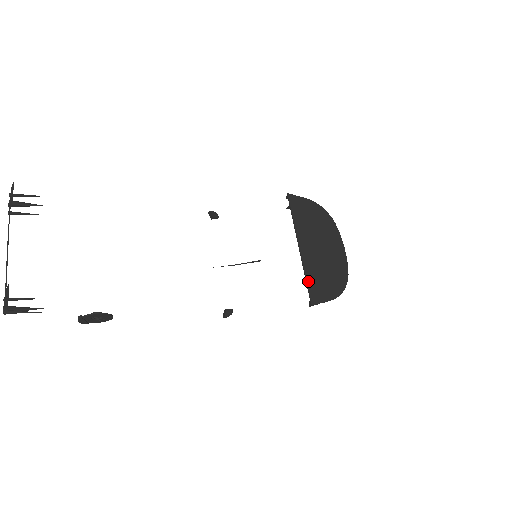
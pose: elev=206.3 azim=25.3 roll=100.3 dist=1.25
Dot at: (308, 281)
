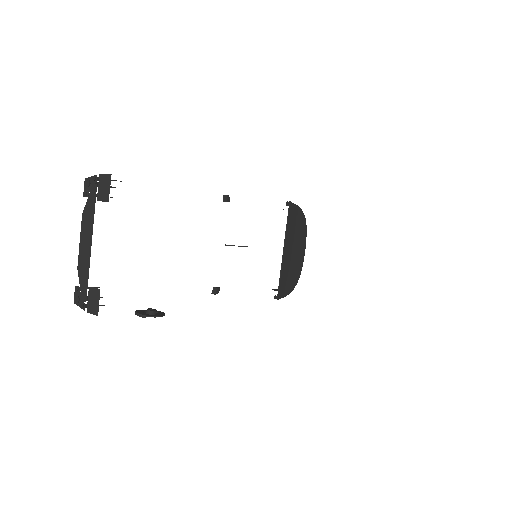
Dot at: (281, 281)
